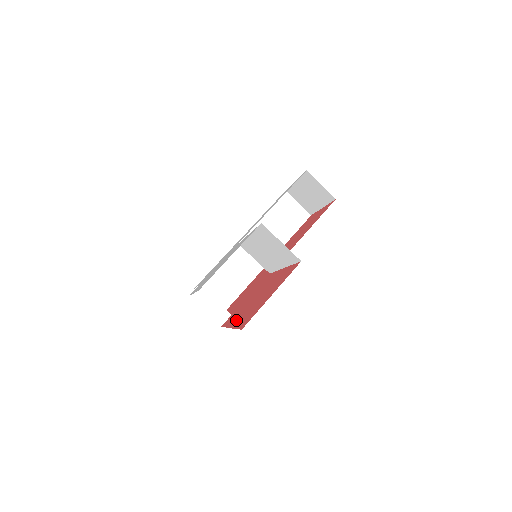
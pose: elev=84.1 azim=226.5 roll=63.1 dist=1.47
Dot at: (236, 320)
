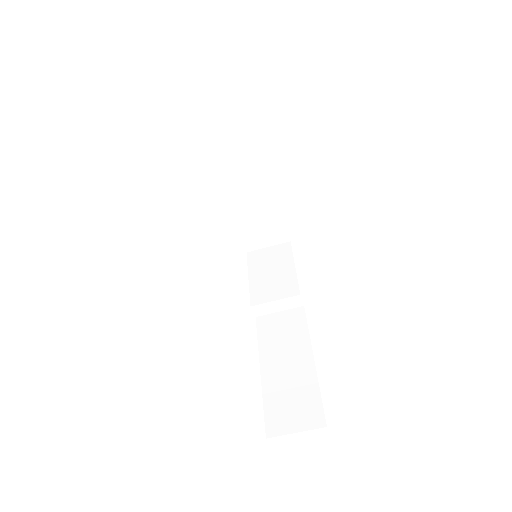
Dot at: occluded
